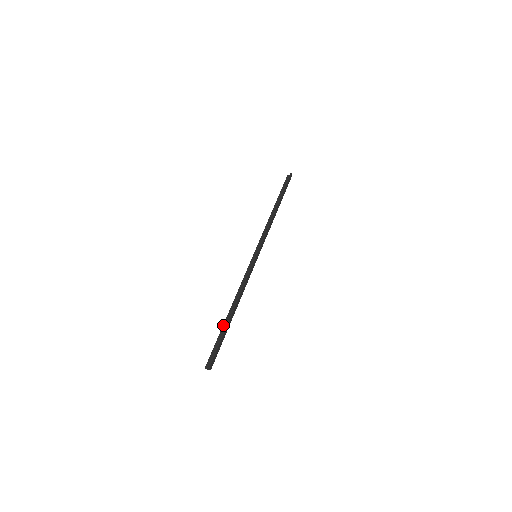
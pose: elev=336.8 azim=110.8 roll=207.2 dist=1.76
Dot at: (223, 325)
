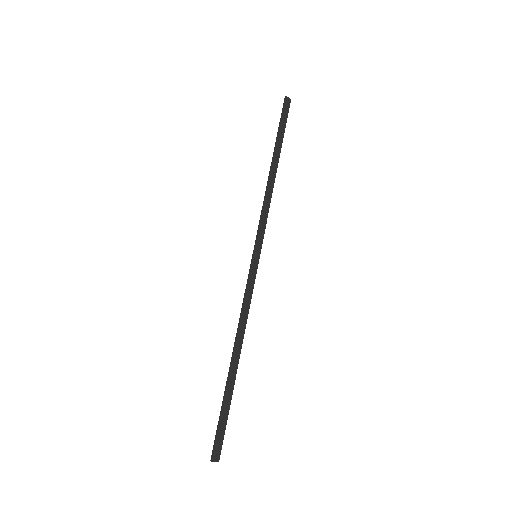
Dot at: occluded
